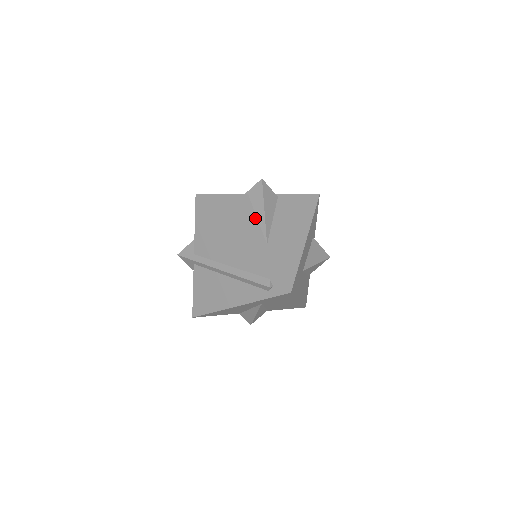
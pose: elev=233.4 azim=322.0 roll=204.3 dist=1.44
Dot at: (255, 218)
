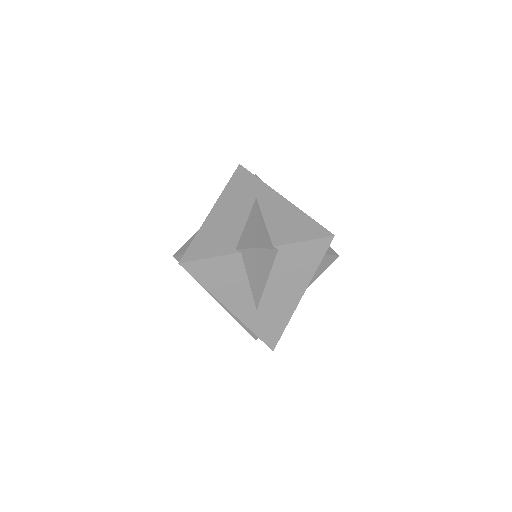
Dot at: (247, 283)
